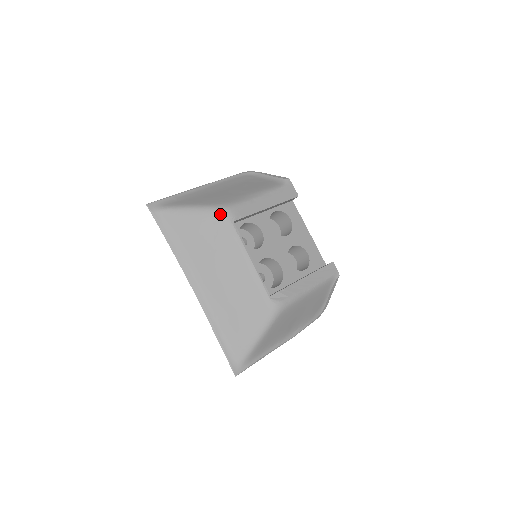
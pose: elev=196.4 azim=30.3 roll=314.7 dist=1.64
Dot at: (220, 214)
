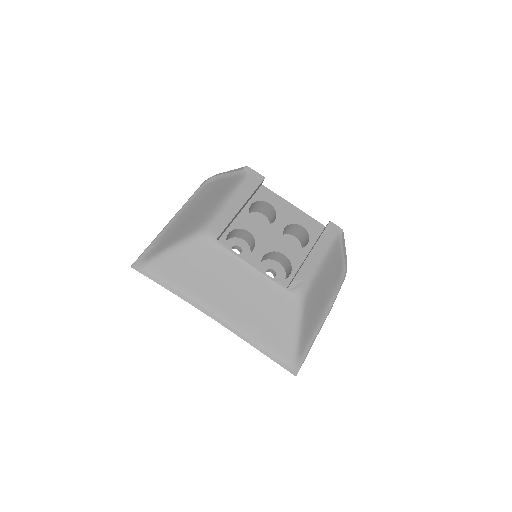
Dot at: (201, 239)
